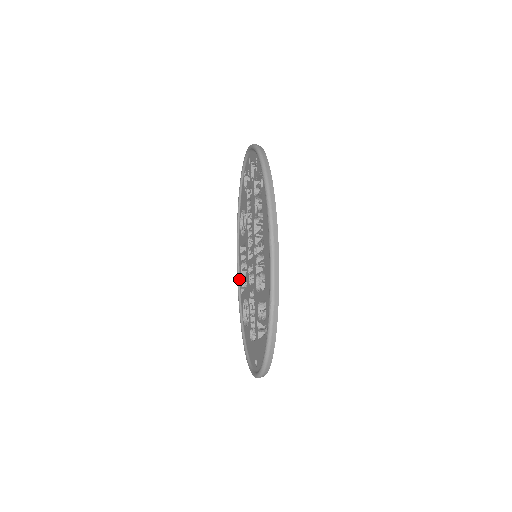
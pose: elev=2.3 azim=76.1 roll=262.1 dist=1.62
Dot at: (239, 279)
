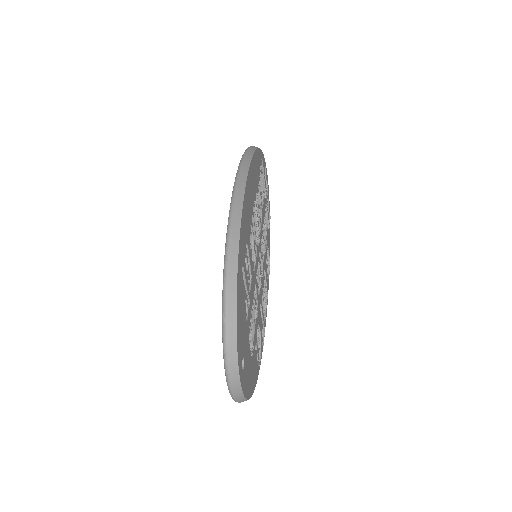
Dot at: occluded
